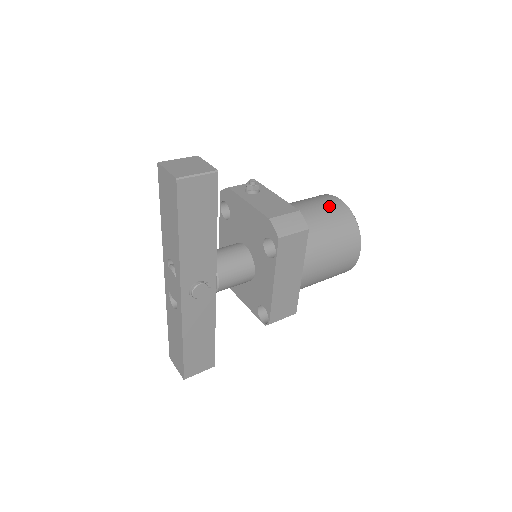
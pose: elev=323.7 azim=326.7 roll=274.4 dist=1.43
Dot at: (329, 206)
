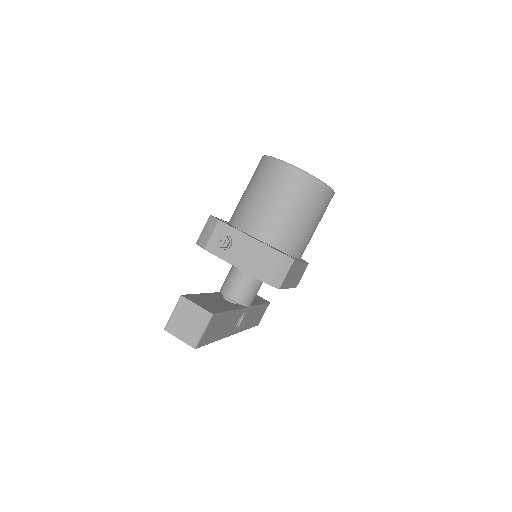
Dot at: (289, 187)
